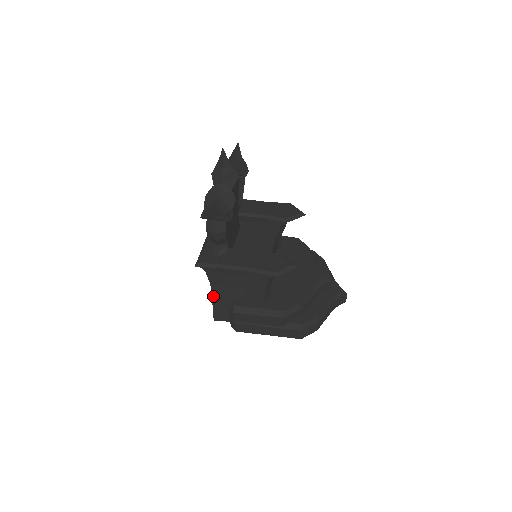
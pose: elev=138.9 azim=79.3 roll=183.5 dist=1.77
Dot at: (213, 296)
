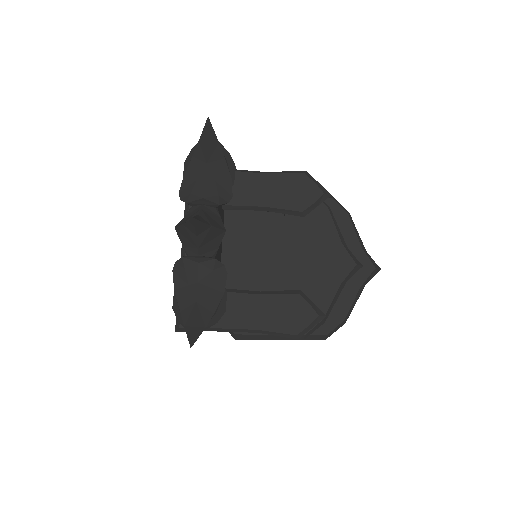
Dot at: occluded
